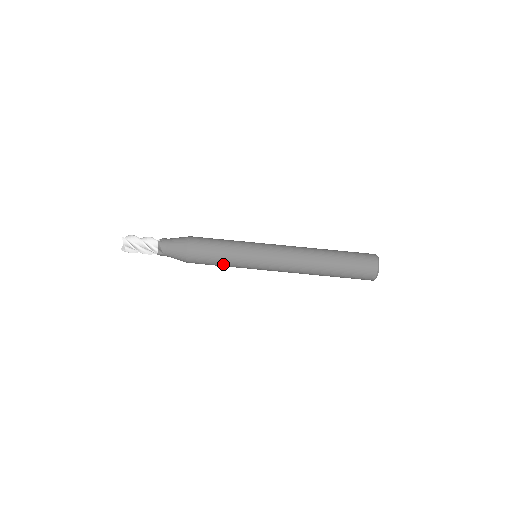
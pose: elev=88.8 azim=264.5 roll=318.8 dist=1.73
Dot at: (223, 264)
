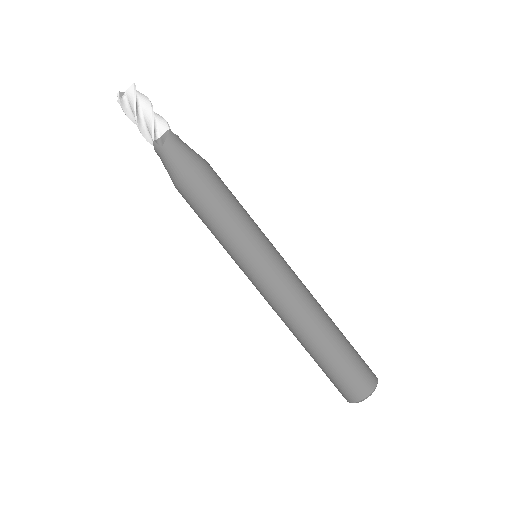
Dot at: (217, 226)
